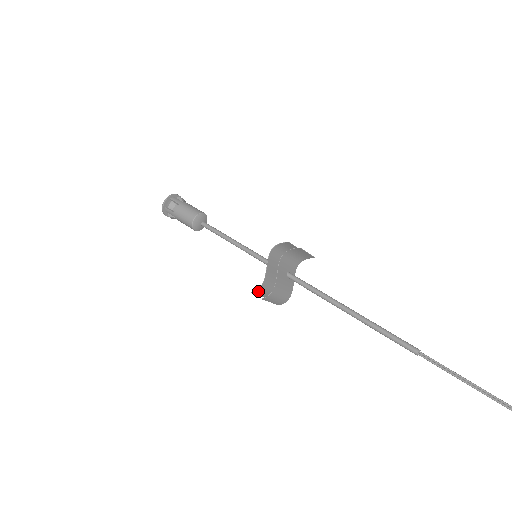
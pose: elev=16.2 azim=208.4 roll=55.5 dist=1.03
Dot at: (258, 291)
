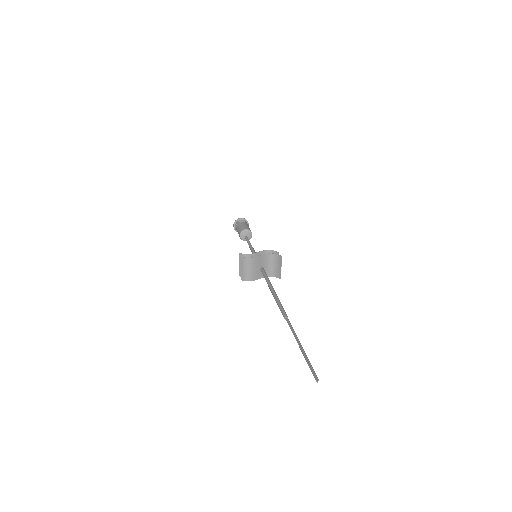
Dot at: occluded
